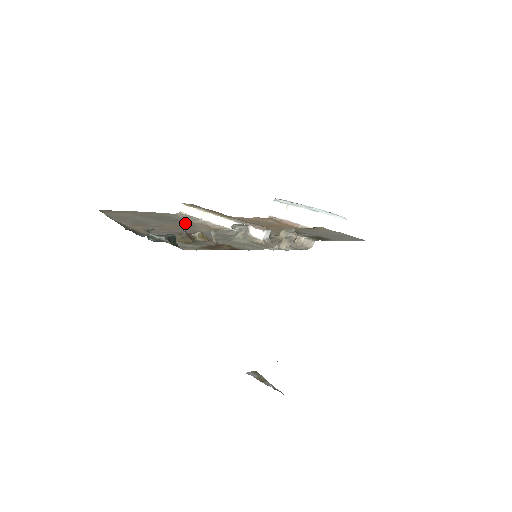
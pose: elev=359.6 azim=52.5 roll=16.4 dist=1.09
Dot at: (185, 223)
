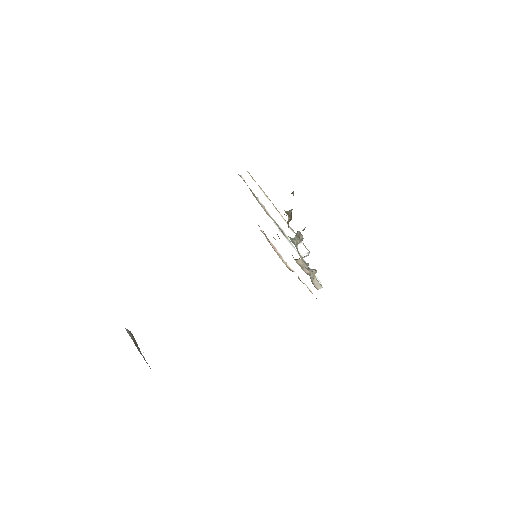
Dot at: occluded
